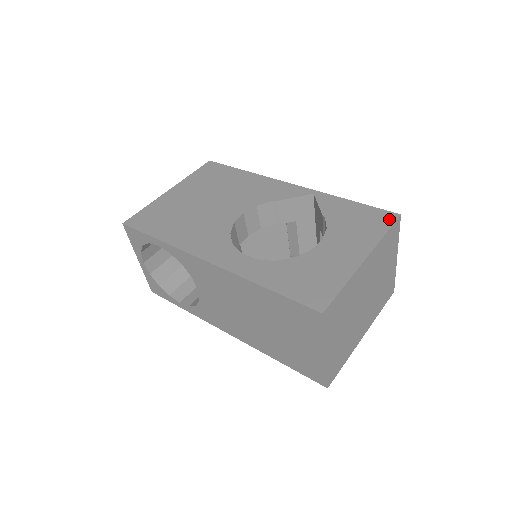
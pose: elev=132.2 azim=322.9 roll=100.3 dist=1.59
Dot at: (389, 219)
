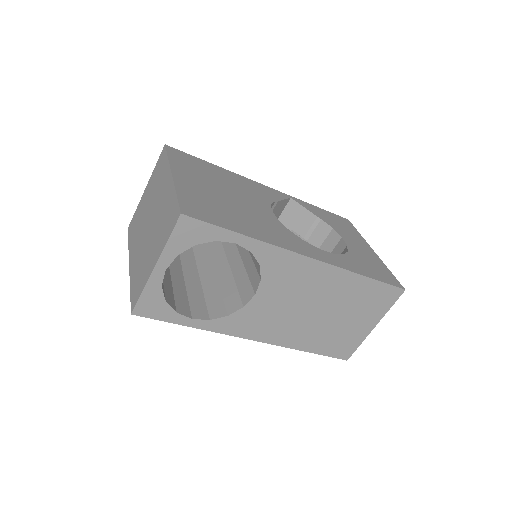
Dot at: (349, 223)
